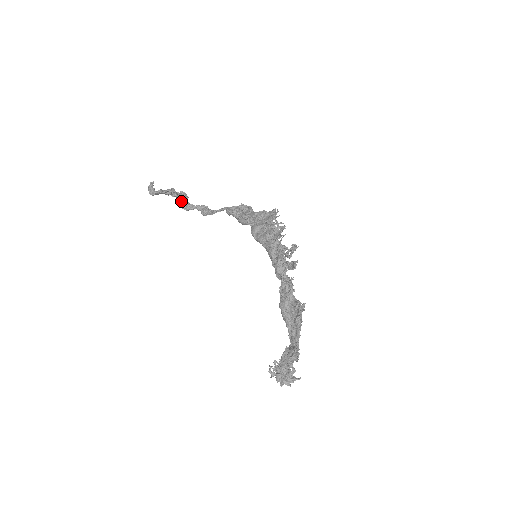
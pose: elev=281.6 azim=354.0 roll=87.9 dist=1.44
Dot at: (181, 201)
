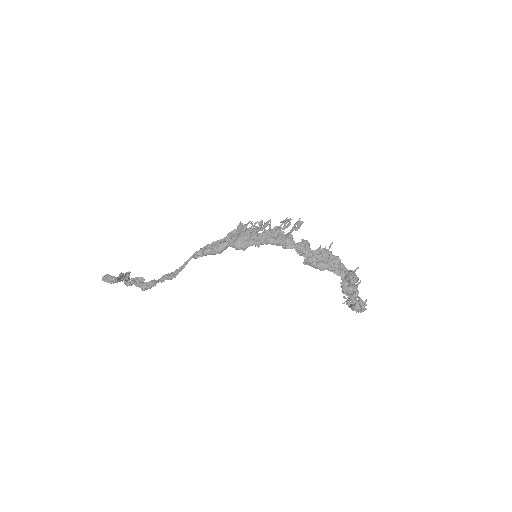
Dot at: (140, 283)
